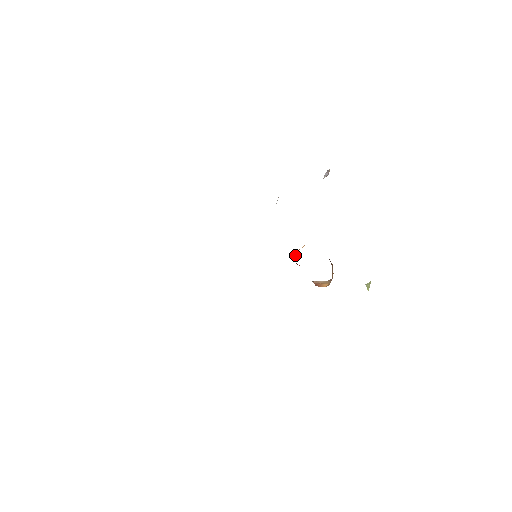
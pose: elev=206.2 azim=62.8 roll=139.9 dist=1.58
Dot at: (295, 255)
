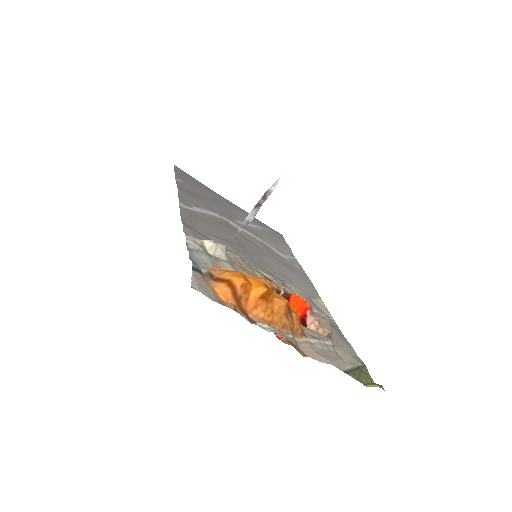
Dot at: occluded
